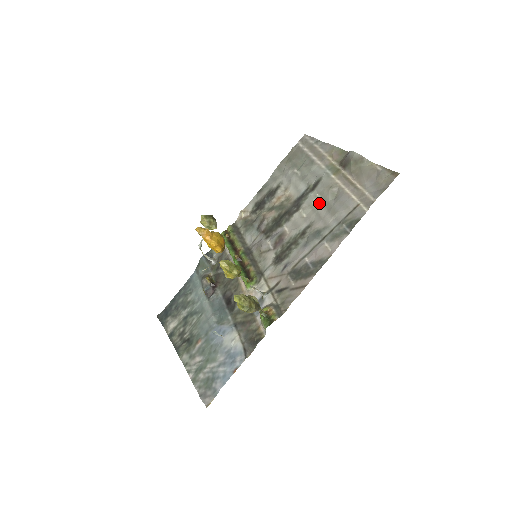
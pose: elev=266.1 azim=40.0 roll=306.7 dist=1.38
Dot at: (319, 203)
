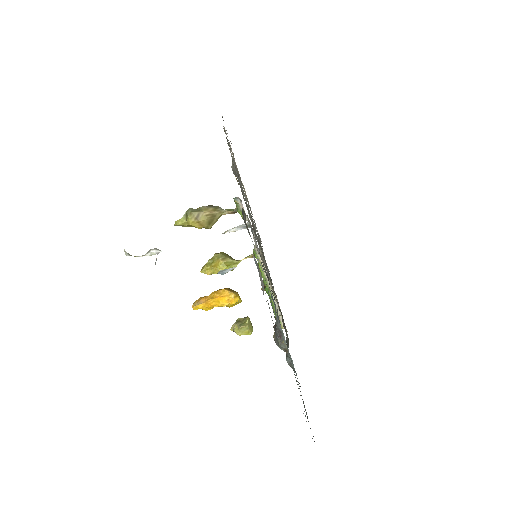
Dot at: occluded
